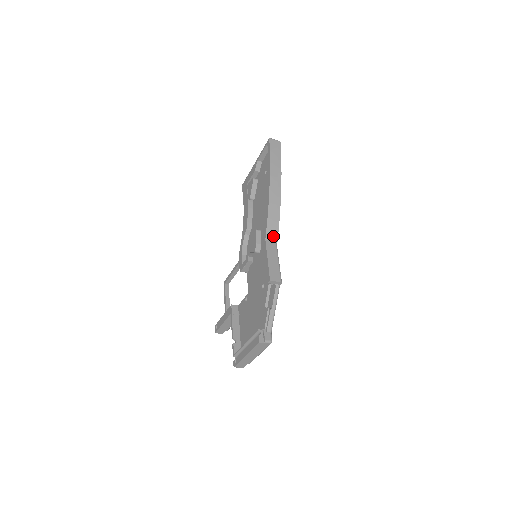
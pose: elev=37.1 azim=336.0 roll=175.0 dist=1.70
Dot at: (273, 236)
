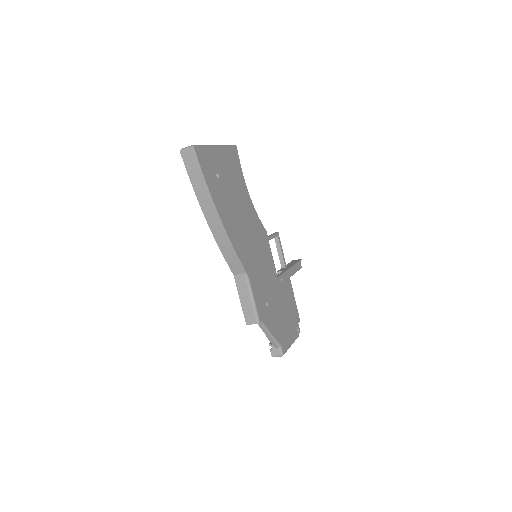
Dot at: (239, 269)
